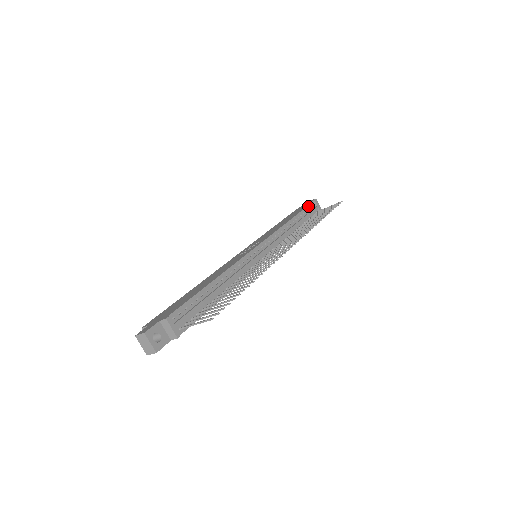
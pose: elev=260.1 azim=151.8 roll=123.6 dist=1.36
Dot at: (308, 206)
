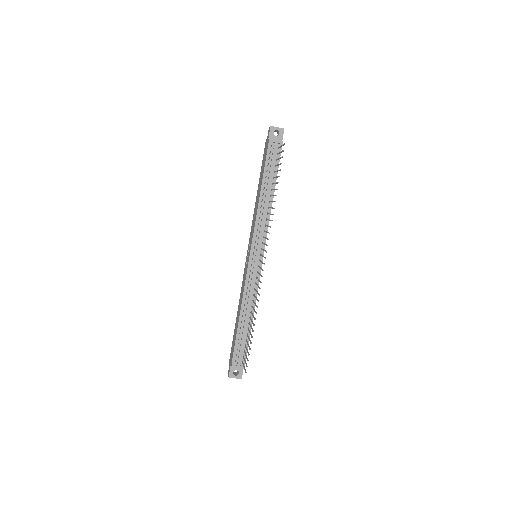
Dot at: (267, 156)
